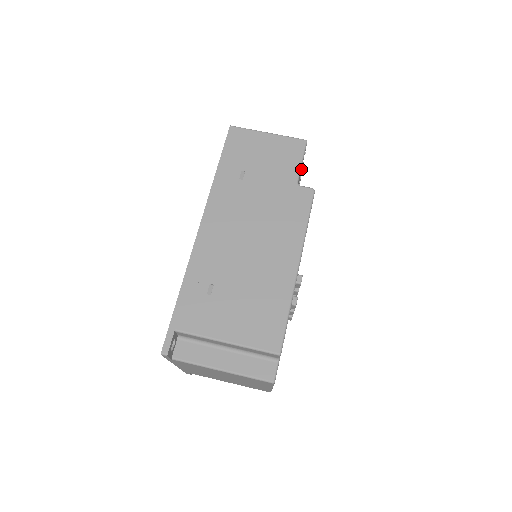
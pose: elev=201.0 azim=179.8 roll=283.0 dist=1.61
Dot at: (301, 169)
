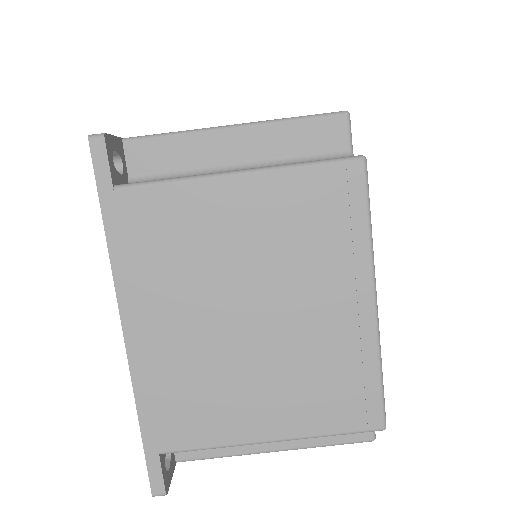
Dot at: occluded
